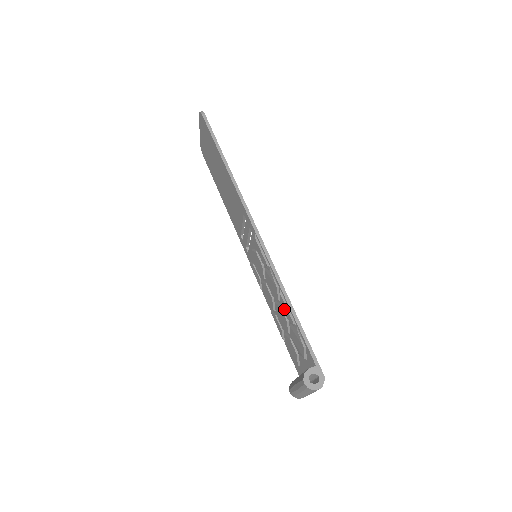
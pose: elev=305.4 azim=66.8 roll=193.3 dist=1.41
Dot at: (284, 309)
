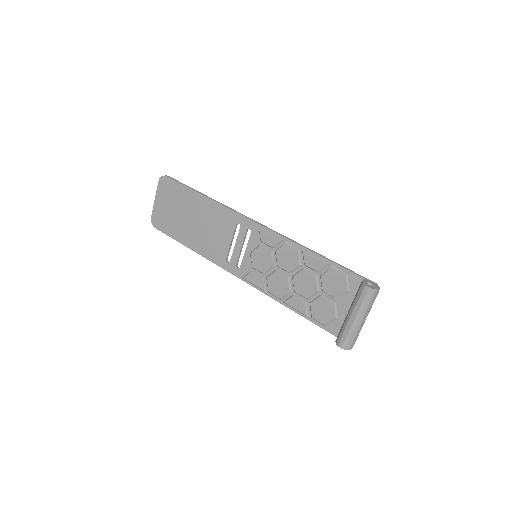
Dot at: (311, 264)
